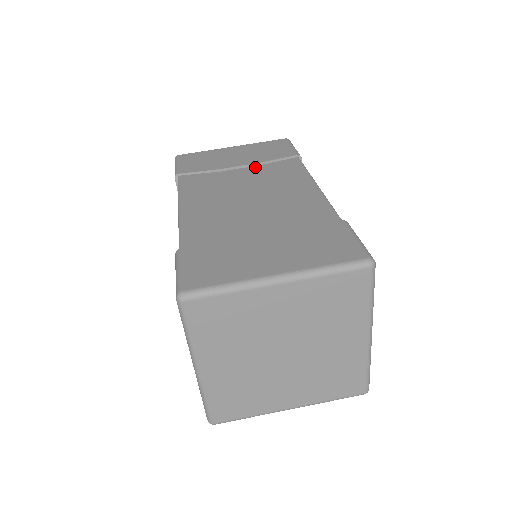
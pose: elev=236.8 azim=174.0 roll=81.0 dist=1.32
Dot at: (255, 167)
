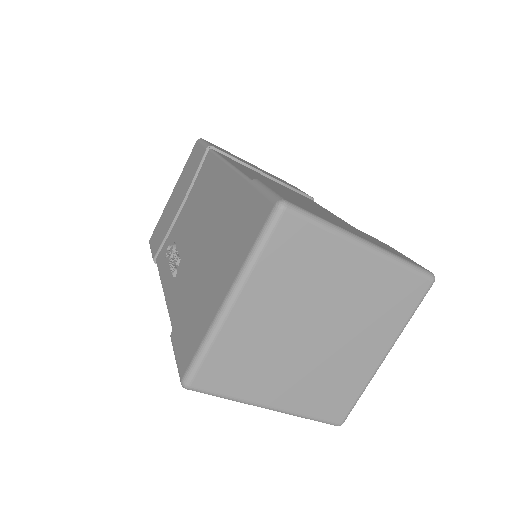
Dot at: (280, 184)
